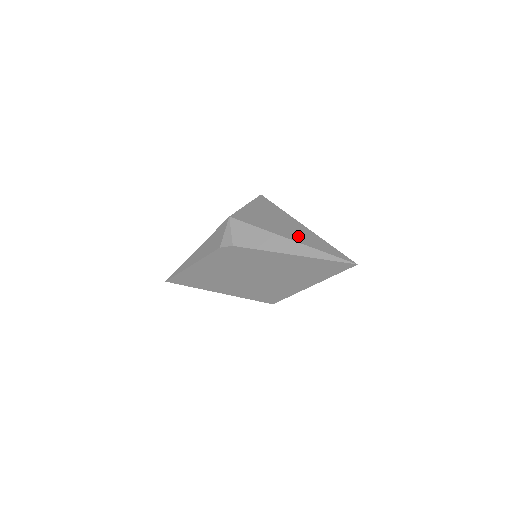
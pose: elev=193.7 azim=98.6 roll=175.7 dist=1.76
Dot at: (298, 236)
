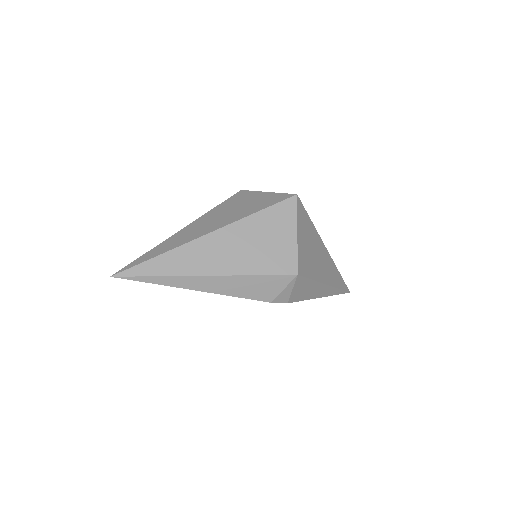
Dot at: (330, 275)
